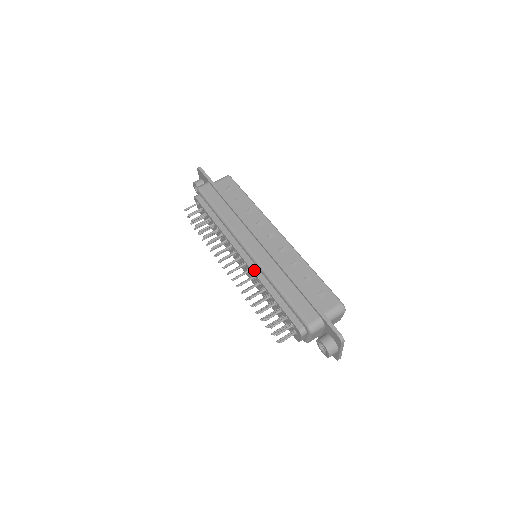
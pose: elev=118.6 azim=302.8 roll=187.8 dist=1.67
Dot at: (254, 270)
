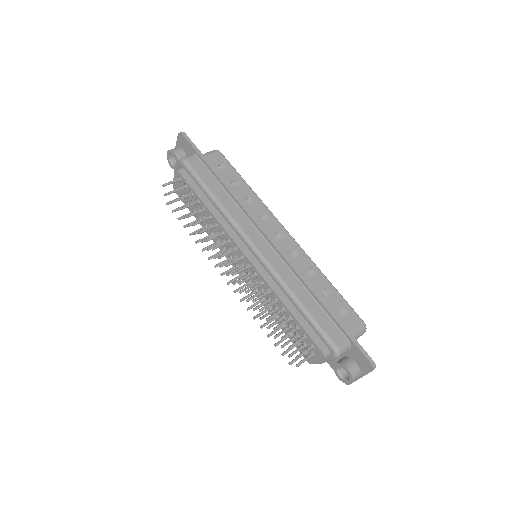
Dot at: (264, 275)
